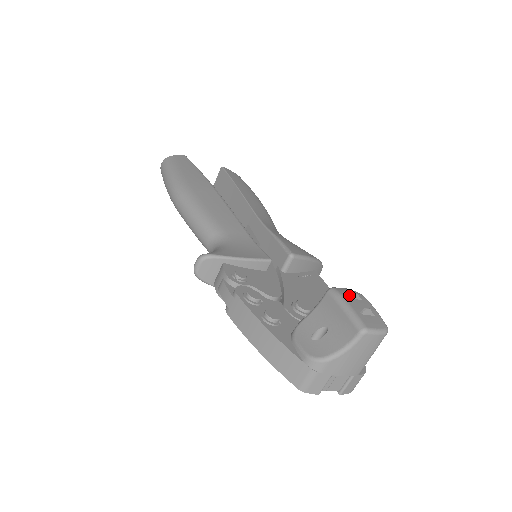
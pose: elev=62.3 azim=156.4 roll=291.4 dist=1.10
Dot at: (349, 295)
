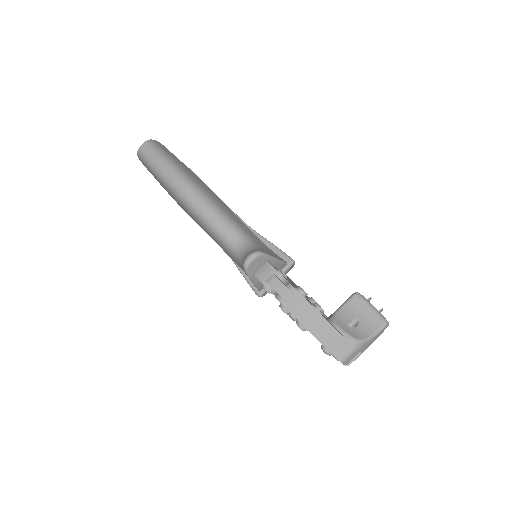
Dot at: occluded
